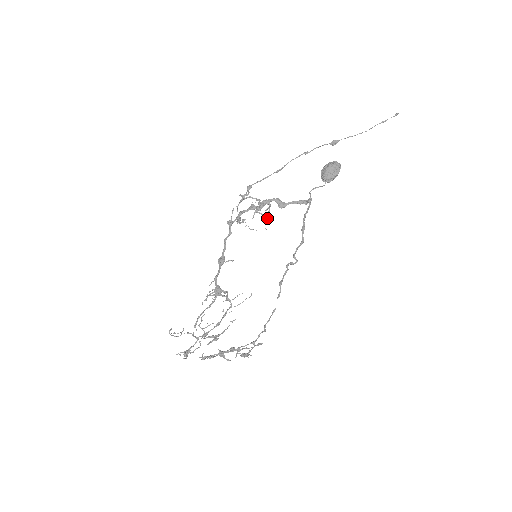
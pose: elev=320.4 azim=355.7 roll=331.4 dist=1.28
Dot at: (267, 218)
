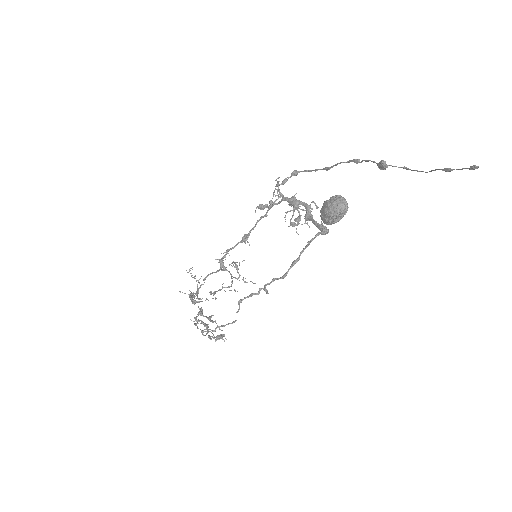
Dot at: (291, 222)
